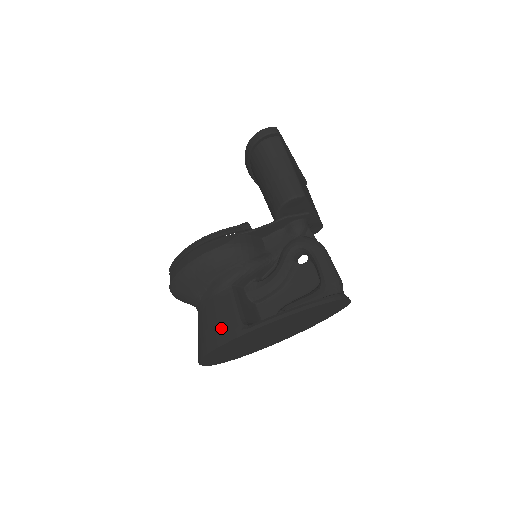
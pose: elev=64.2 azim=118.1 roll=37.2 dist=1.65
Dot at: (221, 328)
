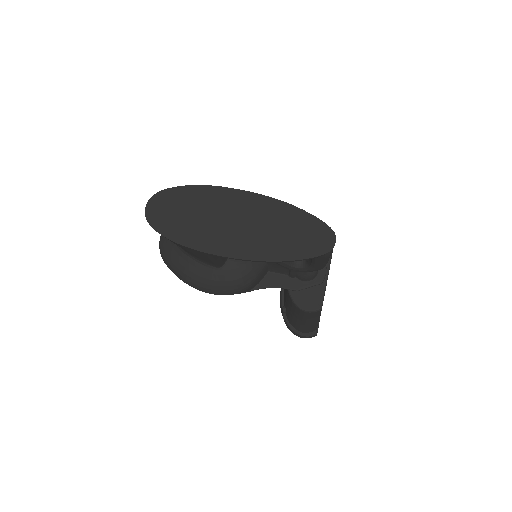
Dot at: occluded
